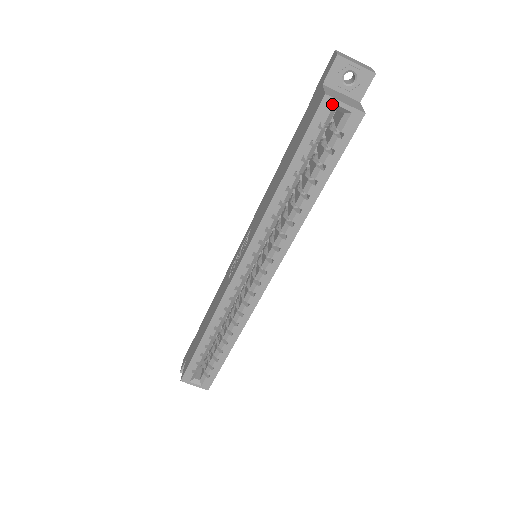
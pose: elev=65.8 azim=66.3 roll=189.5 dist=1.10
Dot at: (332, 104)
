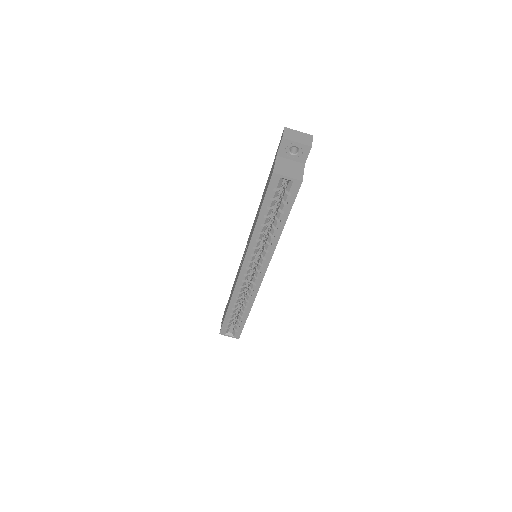
Dot at: (279, 177)
